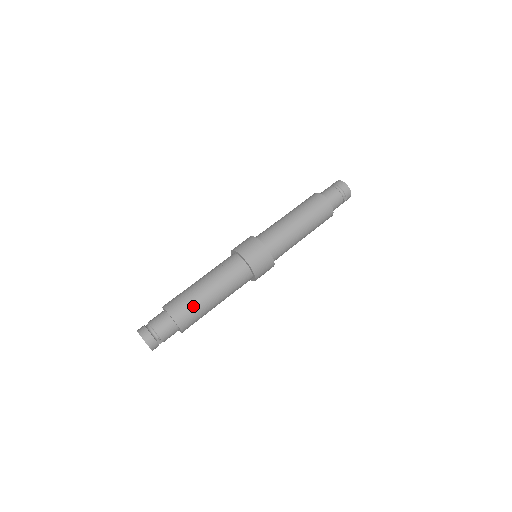
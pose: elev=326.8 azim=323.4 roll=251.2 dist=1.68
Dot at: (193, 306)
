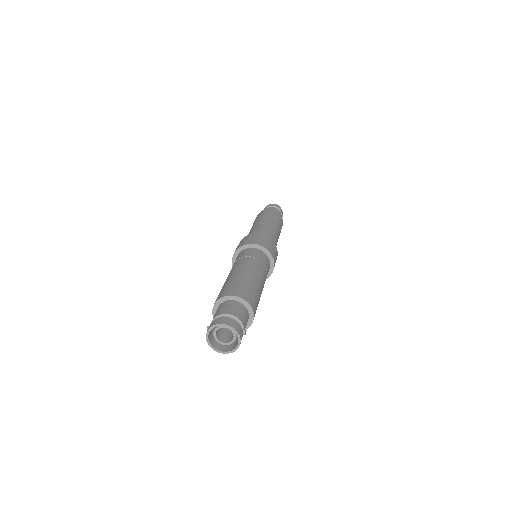
Dot at: (254, 290)
